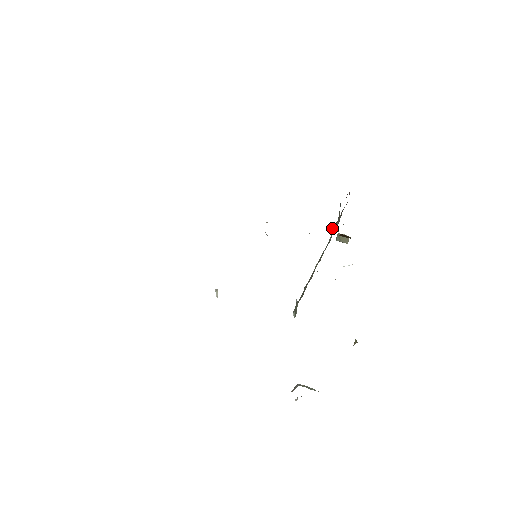
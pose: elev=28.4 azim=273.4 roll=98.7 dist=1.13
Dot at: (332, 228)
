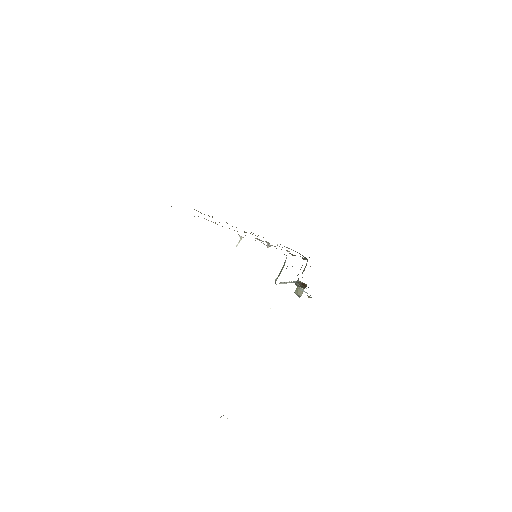
Dot at: (302, 265)
